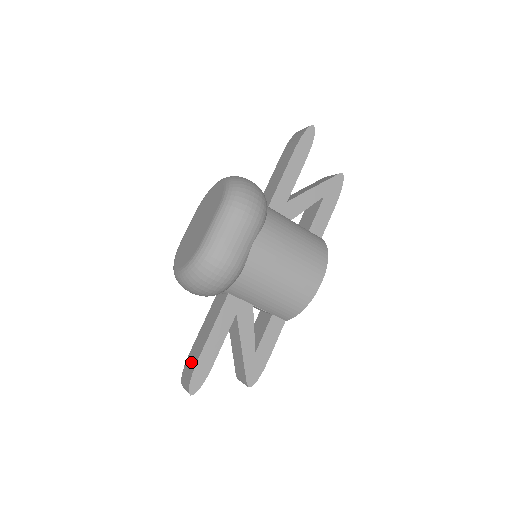
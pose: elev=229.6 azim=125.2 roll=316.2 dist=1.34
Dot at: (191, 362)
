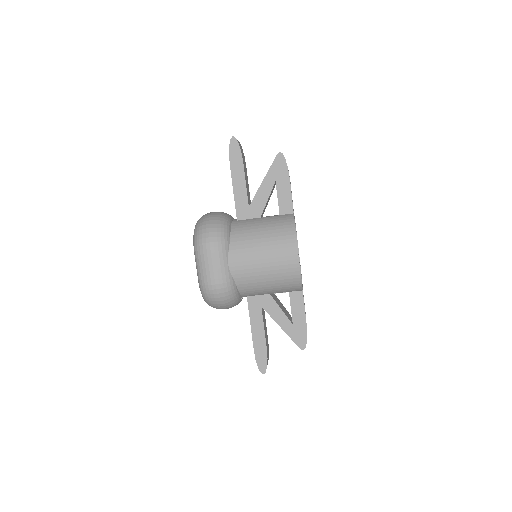
Dot at: occluded
